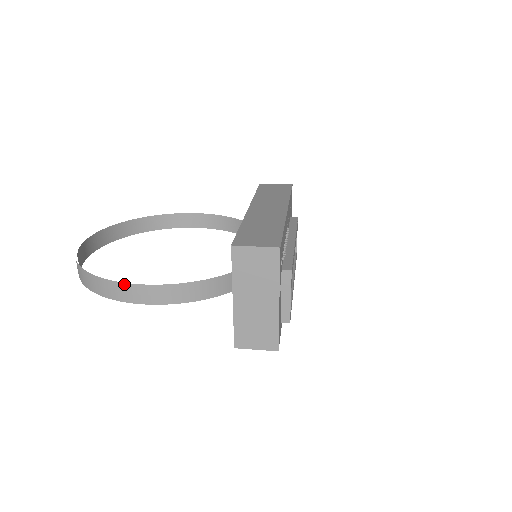
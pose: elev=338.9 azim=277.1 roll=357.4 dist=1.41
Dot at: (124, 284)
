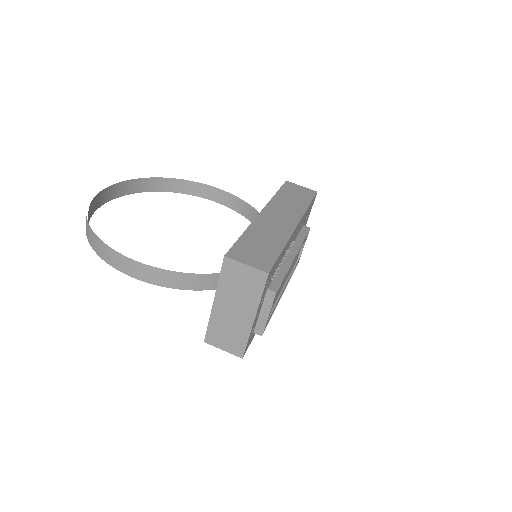
Dot at: (120, 254)
